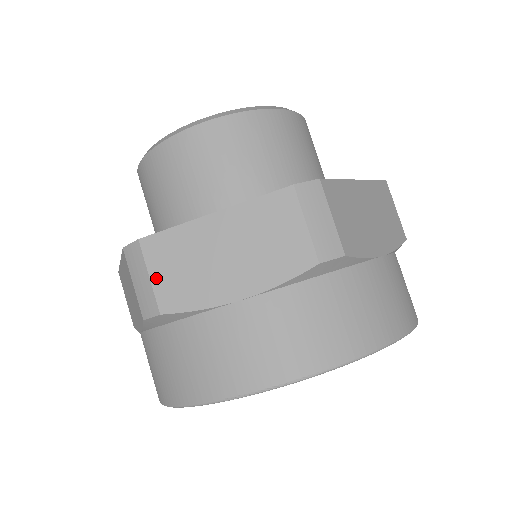
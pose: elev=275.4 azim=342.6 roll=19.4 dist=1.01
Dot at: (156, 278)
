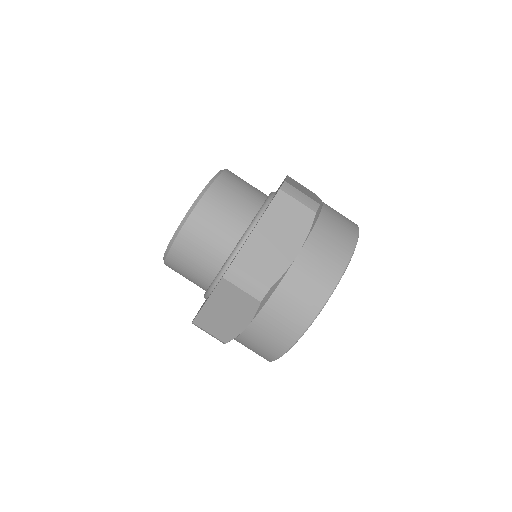
Dot at: (211, 333)
